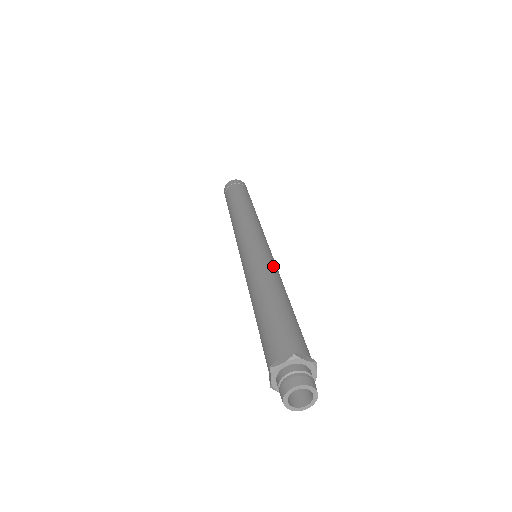
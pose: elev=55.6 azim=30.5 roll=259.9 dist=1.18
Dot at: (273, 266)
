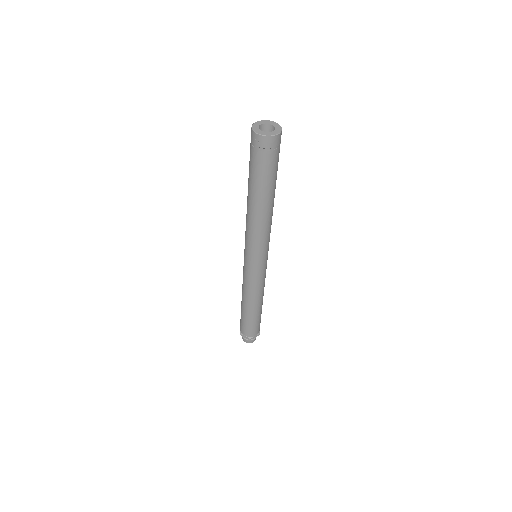
Dot at: (250, 286)
